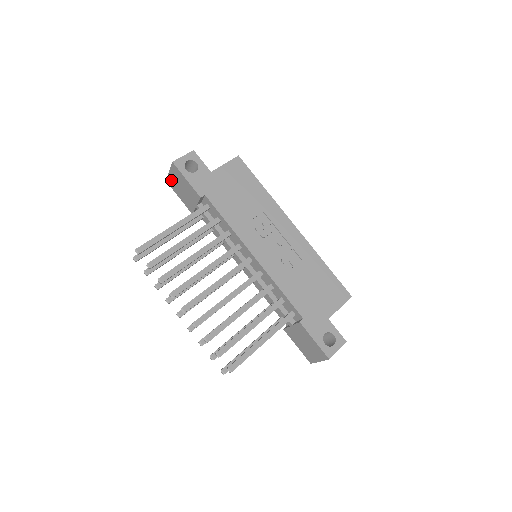
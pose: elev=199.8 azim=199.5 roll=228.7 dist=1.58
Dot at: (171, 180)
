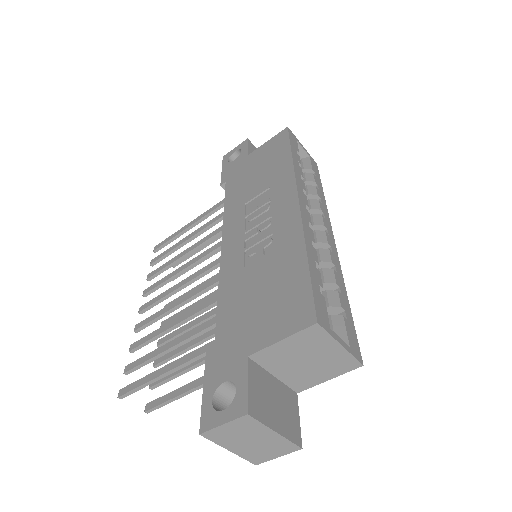
Dot at: occluded
